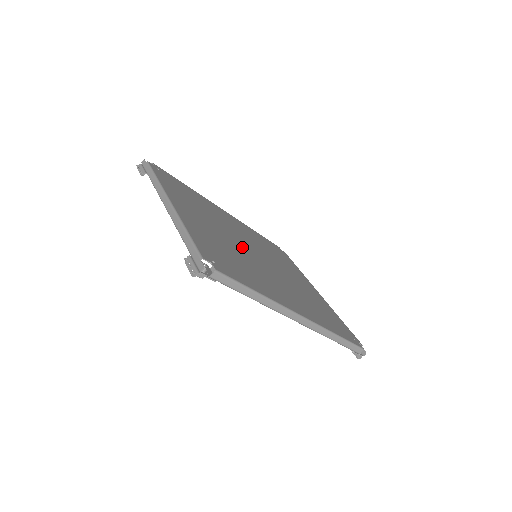
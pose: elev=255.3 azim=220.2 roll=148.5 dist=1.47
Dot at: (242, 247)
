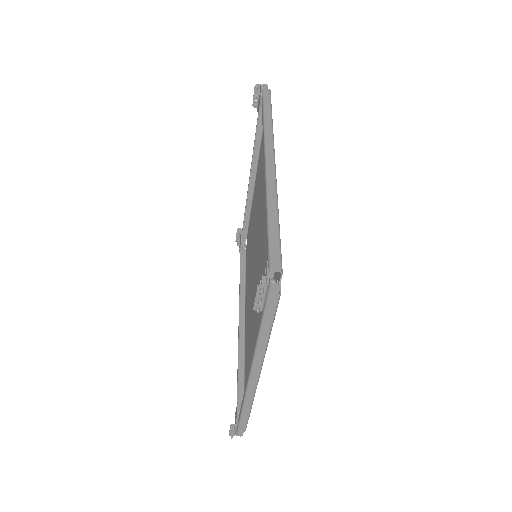
Dot at: occluded
